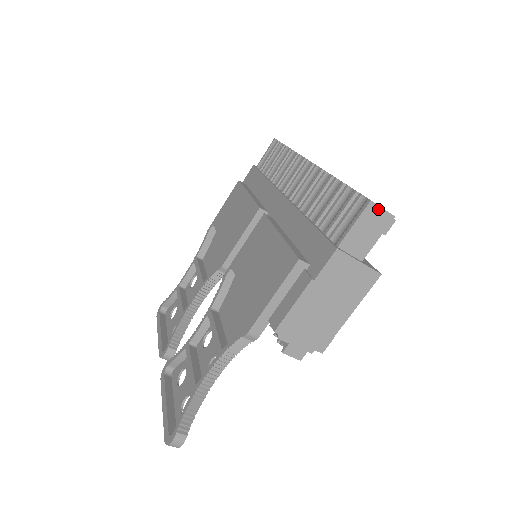
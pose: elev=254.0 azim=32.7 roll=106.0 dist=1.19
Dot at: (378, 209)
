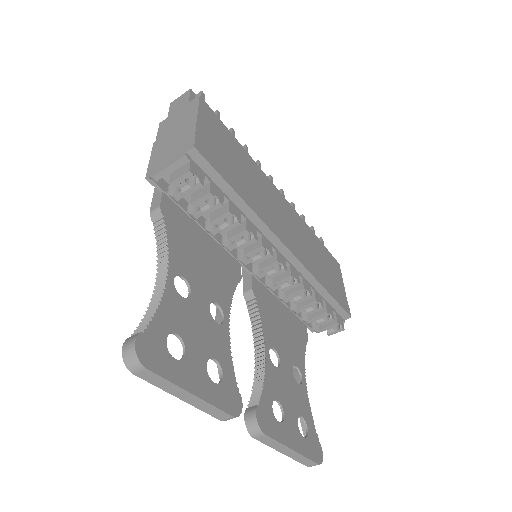
Dot at: (178, 99)
